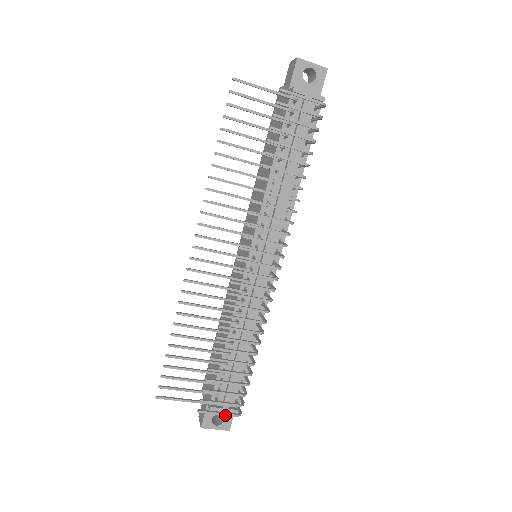
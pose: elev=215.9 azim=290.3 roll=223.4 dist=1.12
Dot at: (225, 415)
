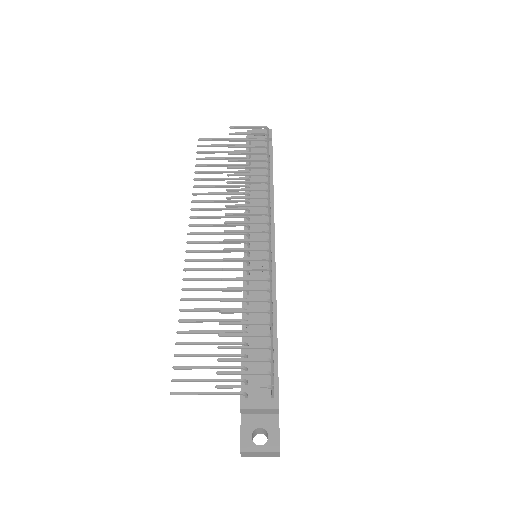
Dot at: (251, 387)
